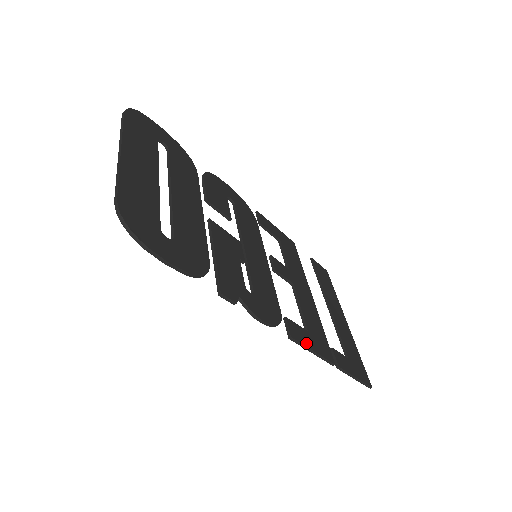
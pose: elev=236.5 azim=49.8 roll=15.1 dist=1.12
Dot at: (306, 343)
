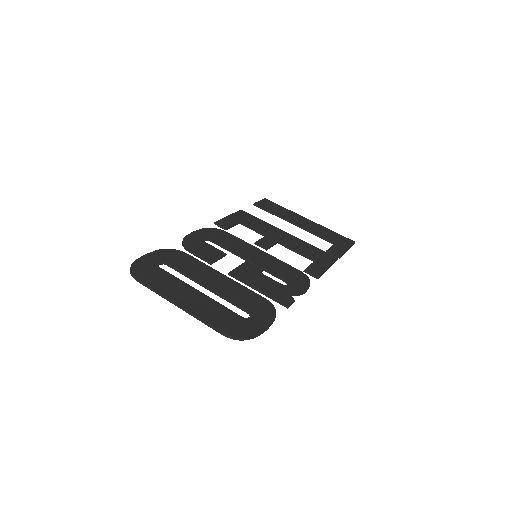
Dot at: (323, 269)
